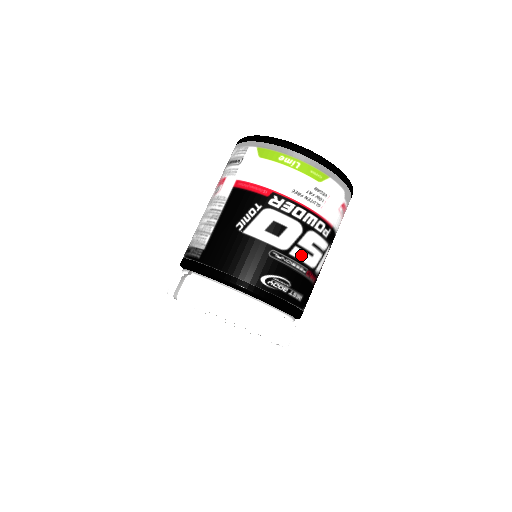
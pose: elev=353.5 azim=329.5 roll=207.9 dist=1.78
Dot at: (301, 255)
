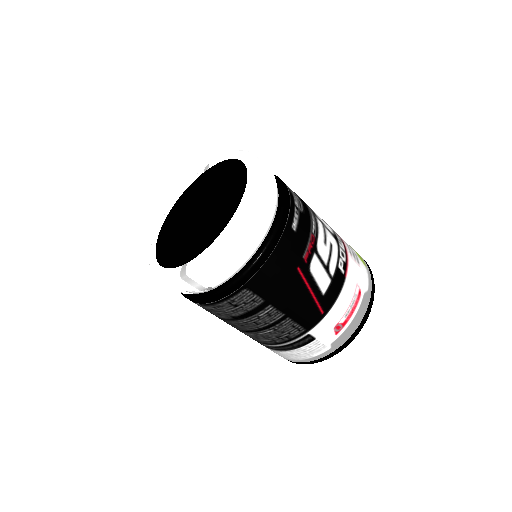
Dot at: (321, 228)
